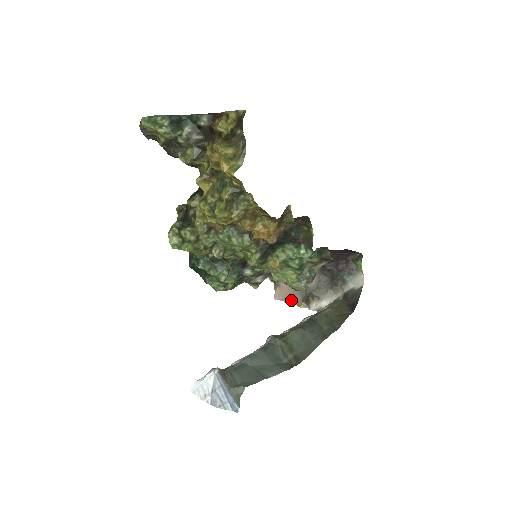
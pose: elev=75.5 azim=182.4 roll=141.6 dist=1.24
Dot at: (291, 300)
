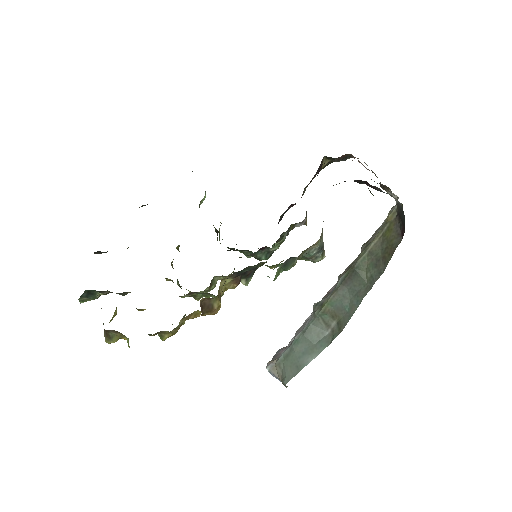
Dot at: occluded
